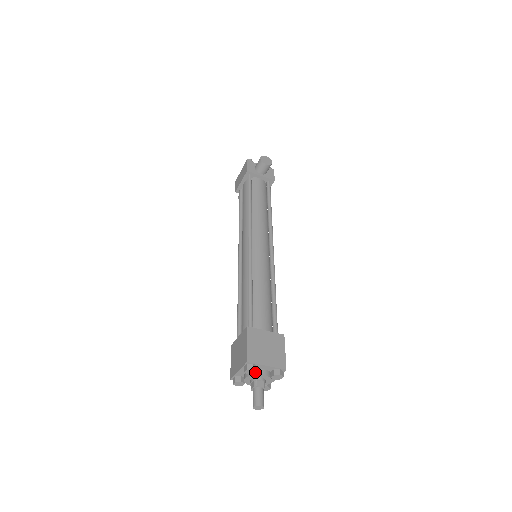
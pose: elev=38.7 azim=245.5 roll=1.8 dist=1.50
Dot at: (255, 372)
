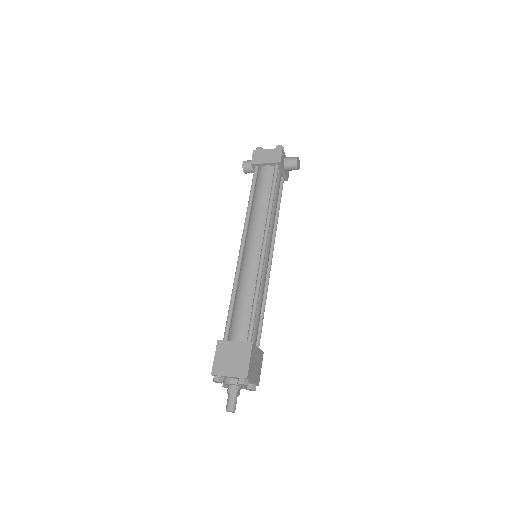
Dot at: (245, 385)
